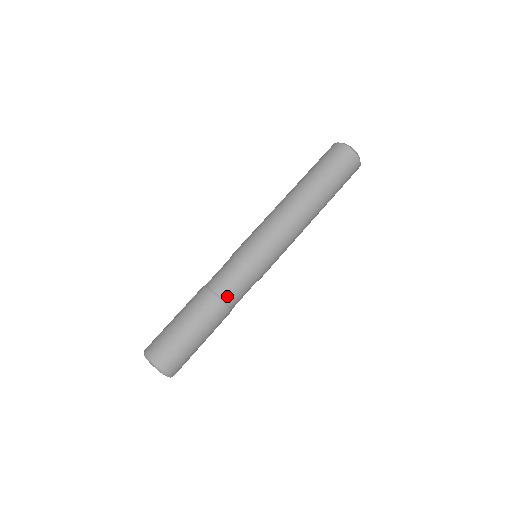
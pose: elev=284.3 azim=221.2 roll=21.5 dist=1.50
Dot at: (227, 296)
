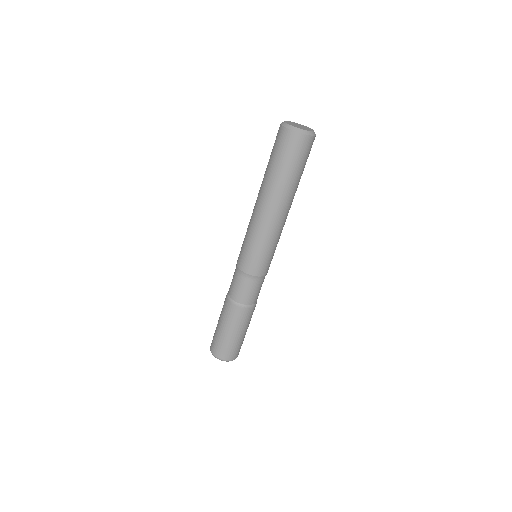
Dot at: (237, 298)
